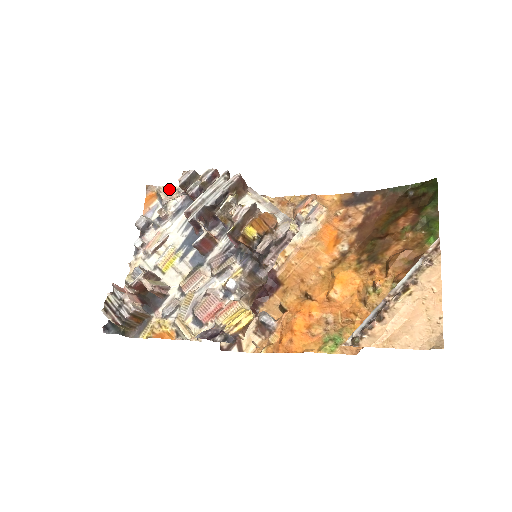
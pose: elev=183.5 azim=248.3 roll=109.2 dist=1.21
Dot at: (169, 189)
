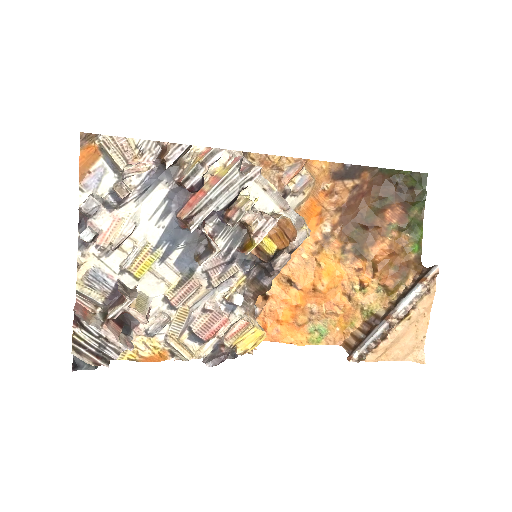
Dot at: (126, 147)
